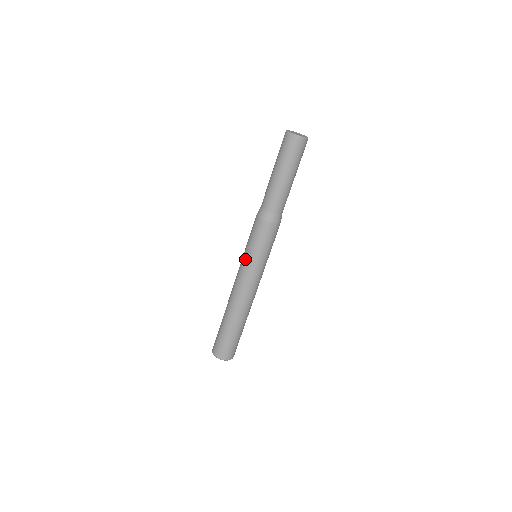
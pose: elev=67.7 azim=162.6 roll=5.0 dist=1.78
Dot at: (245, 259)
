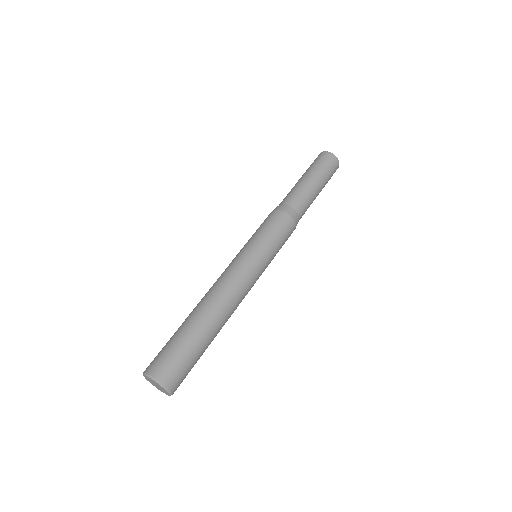
Dot at: occluded
